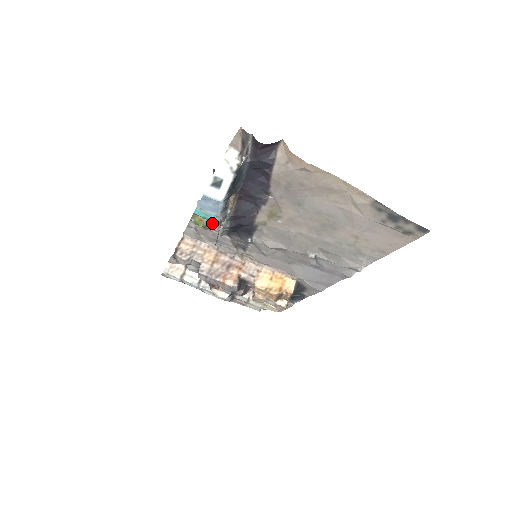
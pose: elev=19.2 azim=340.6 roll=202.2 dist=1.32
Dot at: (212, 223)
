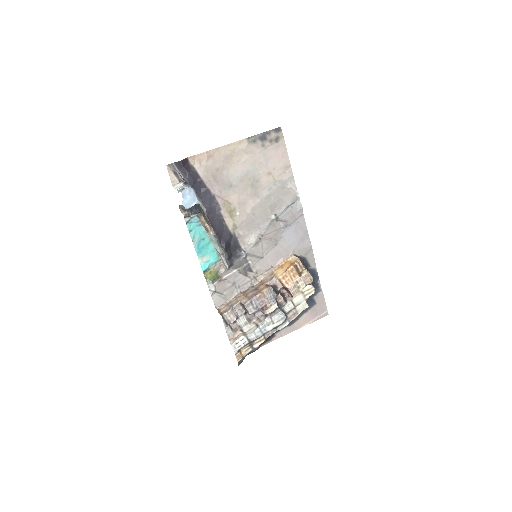
Dot at: (217, 268)
